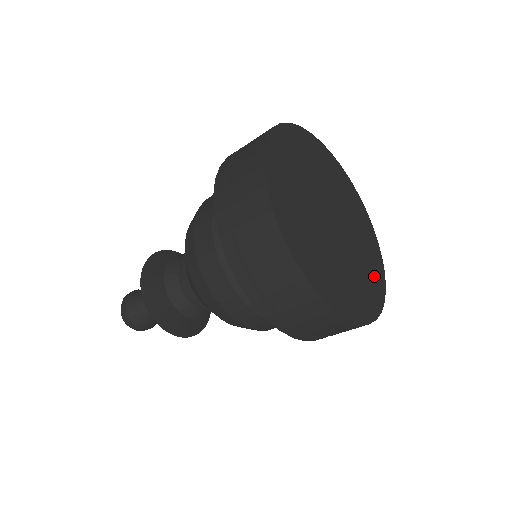
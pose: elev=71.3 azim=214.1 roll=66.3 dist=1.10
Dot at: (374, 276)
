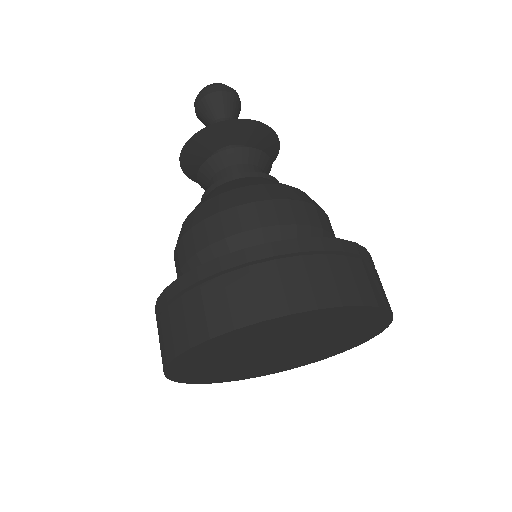
Dot at: (338, 348)
